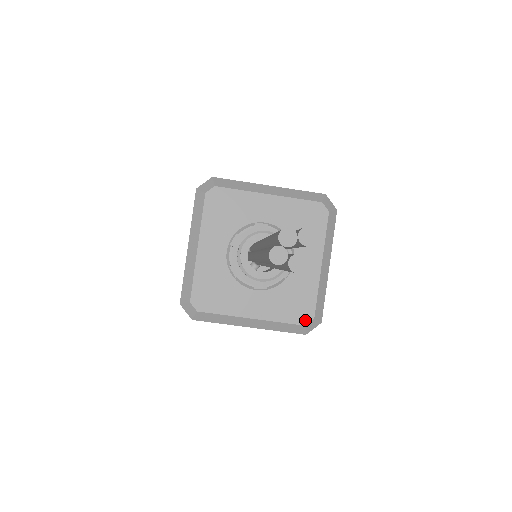
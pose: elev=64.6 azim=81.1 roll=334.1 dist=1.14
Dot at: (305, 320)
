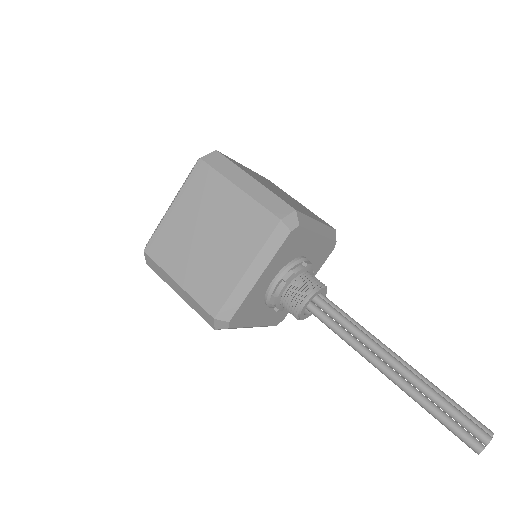
Dot at: (279, 322)
